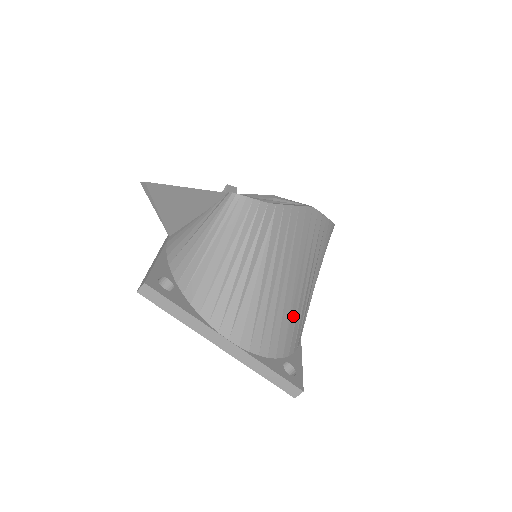
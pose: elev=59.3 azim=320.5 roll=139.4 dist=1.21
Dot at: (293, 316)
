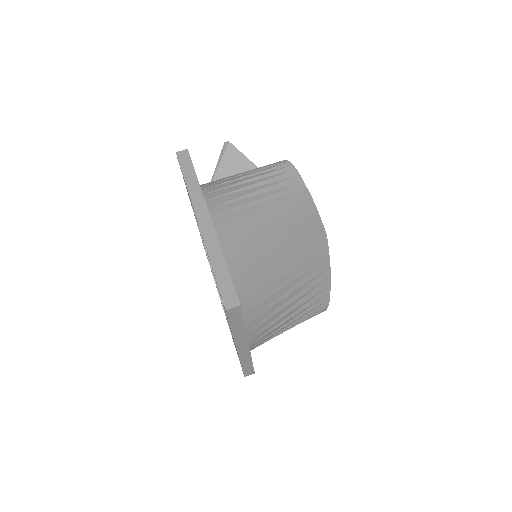
Dot at: (266, 278)
